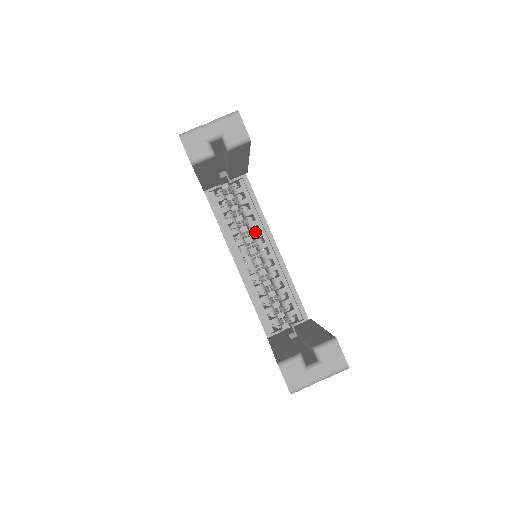
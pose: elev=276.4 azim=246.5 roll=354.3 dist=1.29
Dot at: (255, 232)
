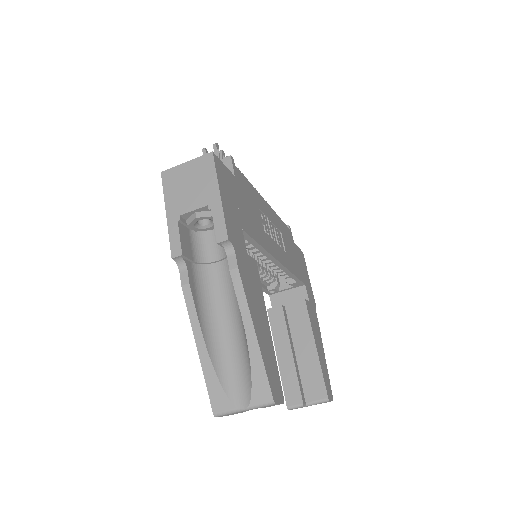
Dot at: (257, 253)
